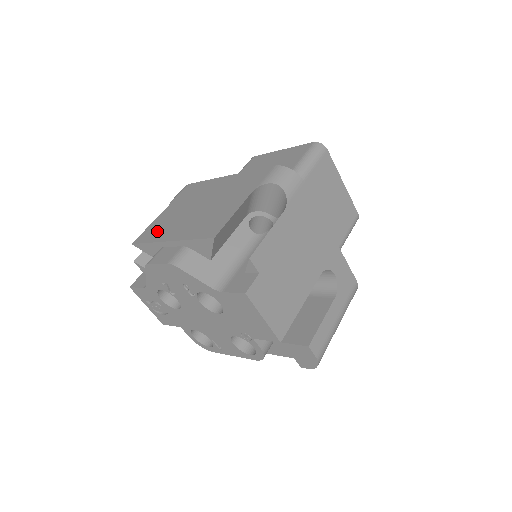
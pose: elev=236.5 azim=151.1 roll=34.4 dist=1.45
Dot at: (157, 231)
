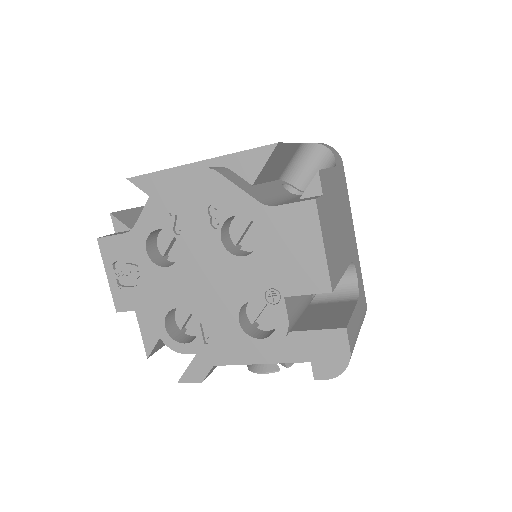
Dot at: occluded
